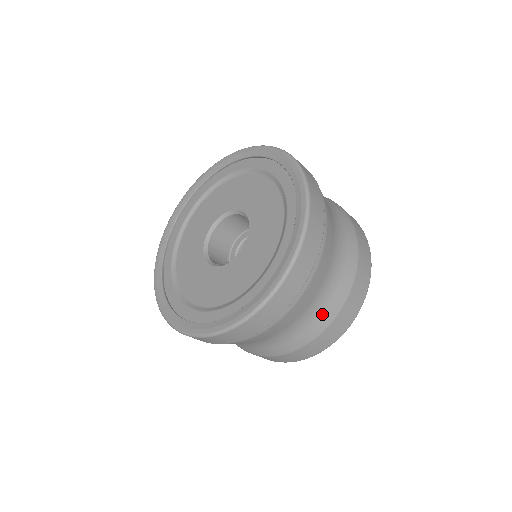
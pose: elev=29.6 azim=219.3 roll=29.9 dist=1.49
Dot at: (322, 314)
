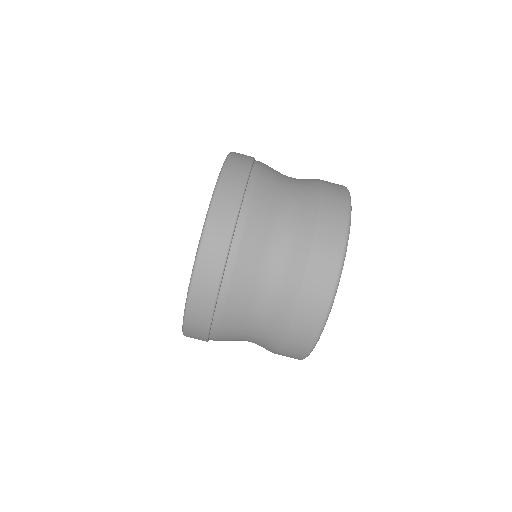
Dot at: (303, 204)
